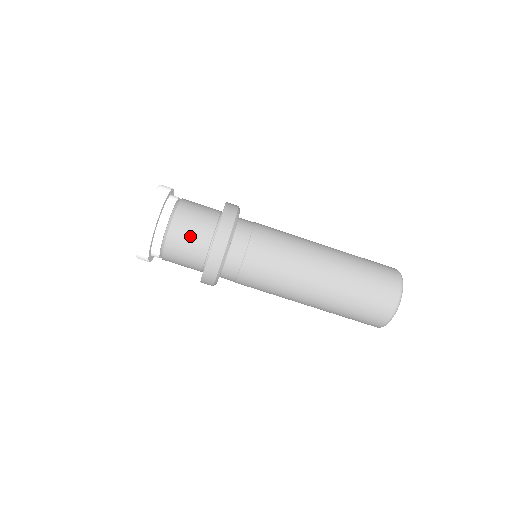
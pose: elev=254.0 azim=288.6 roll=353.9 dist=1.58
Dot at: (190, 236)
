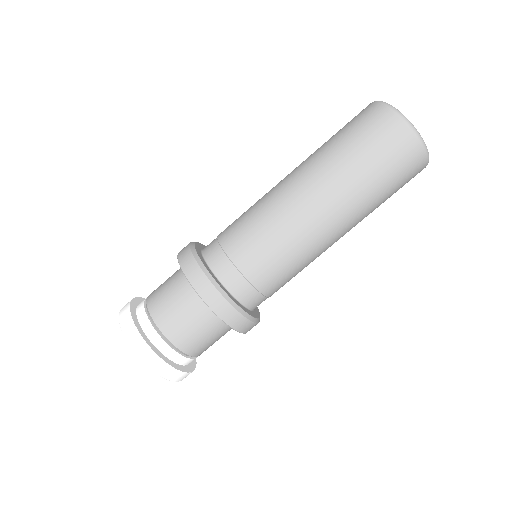
Dot at: (174, 305)
